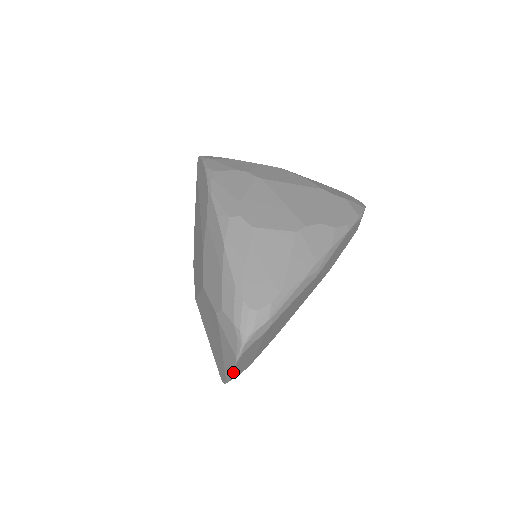
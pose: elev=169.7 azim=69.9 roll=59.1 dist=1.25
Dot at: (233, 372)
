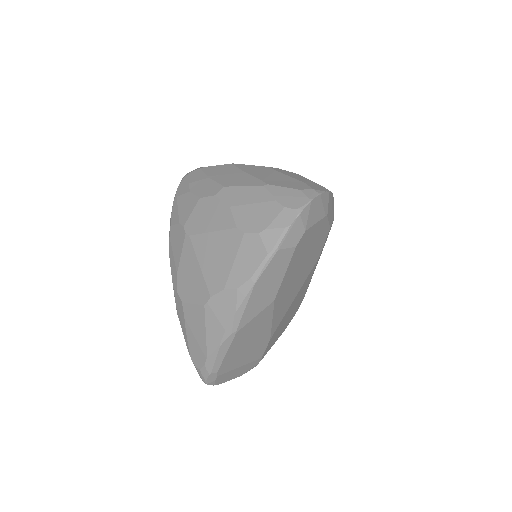
Dot at: (236, 377)
